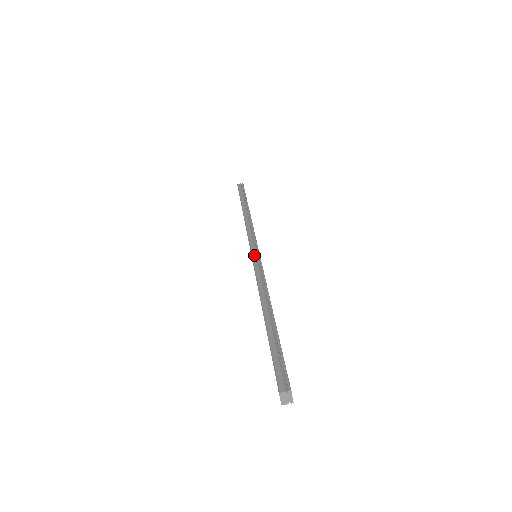
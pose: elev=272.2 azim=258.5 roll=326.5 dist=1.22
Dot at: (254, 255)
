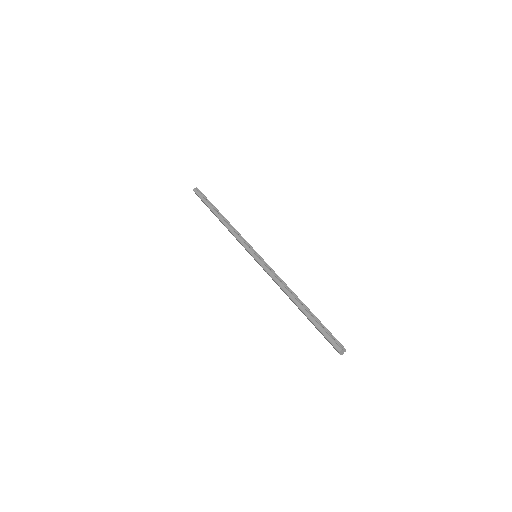
Dot at: (257, 258)
